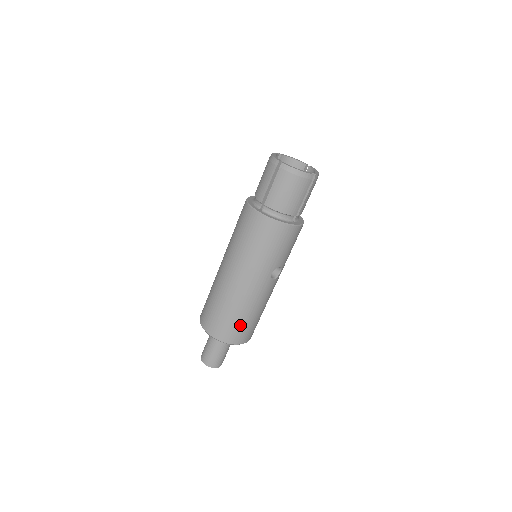
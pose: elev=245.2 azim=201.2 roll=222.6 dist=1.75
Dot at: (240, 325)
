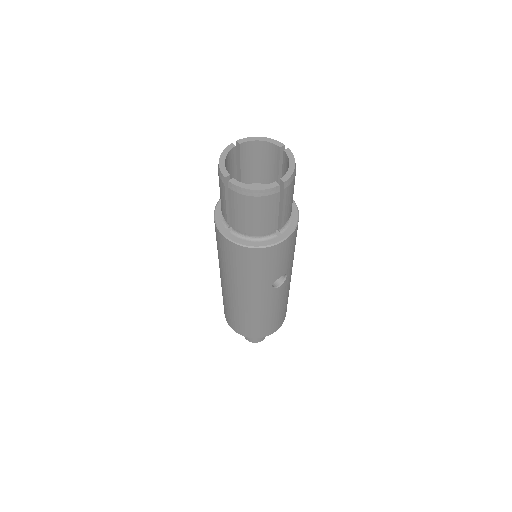
Dot at: (259, 326)
